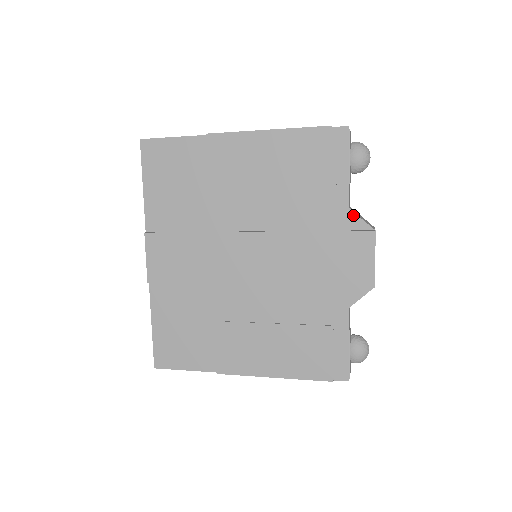
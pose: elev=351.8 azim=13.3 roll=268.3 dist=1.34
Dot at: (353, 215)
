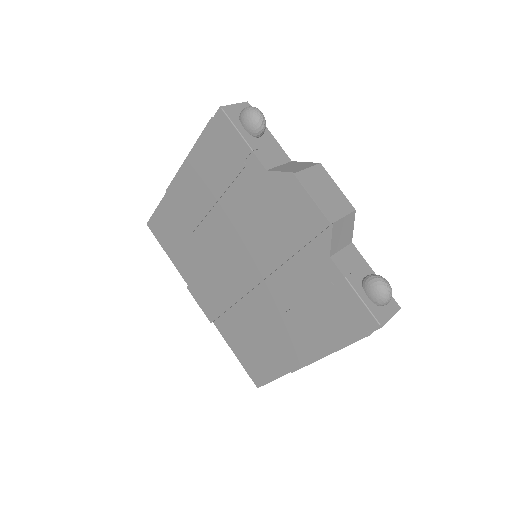
Dot at: (273, 174)
